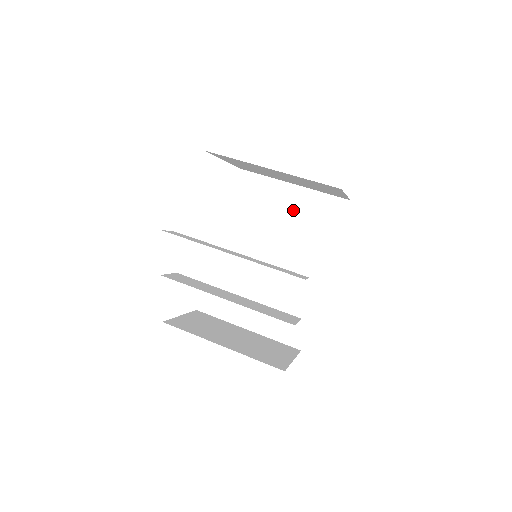
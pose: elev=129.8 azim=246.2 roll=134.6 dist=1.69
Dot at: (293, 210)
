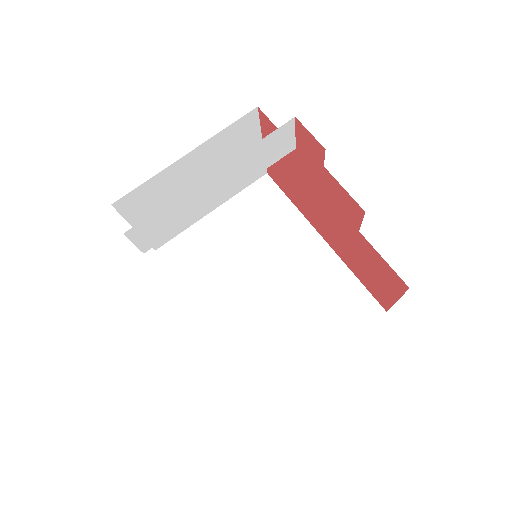
Dot at: (236, 227)
